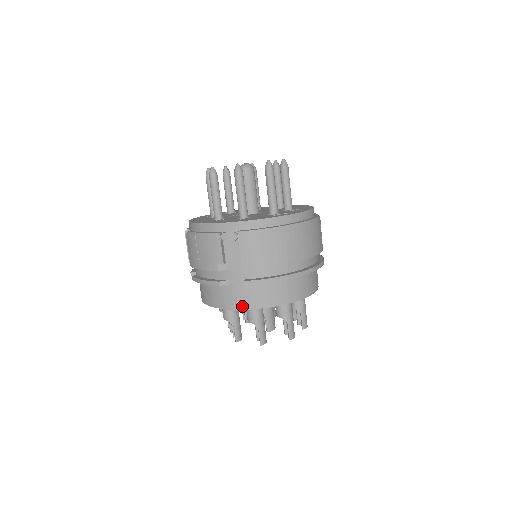
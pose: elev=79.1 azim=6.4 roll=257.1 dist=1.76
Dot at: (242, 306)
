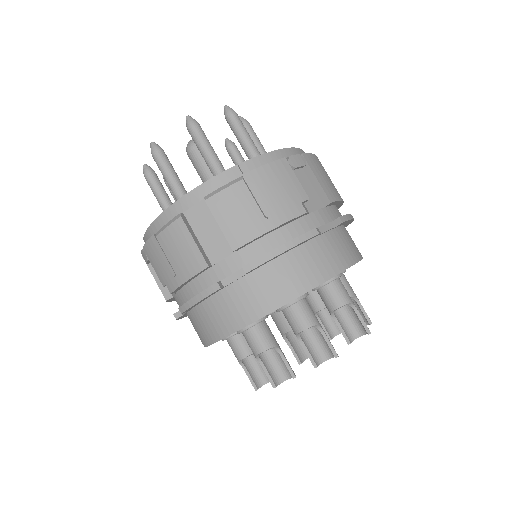
Dot at: (346, 262)
